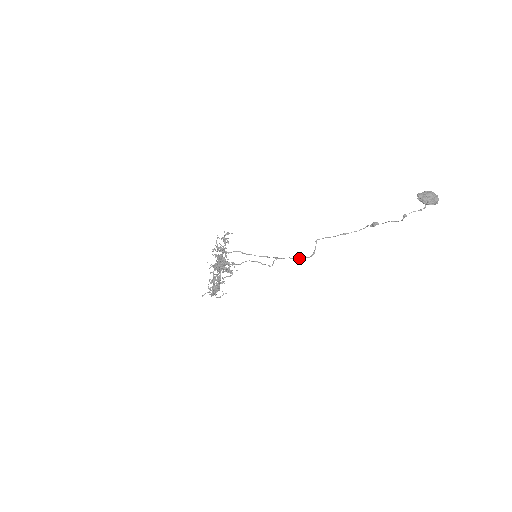
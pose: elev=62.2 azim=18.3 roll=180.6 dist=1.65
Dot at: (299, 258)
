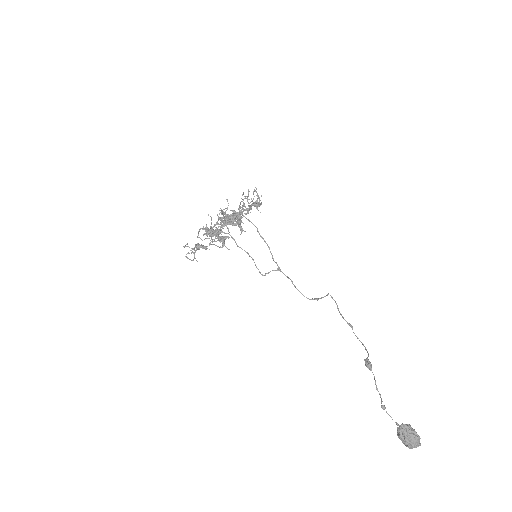
Dot at: (298, 290)
